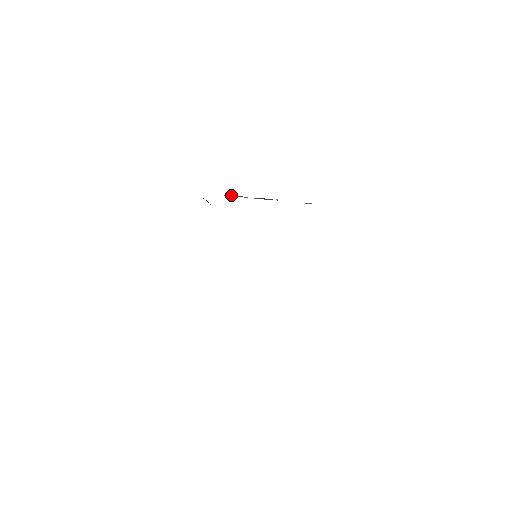
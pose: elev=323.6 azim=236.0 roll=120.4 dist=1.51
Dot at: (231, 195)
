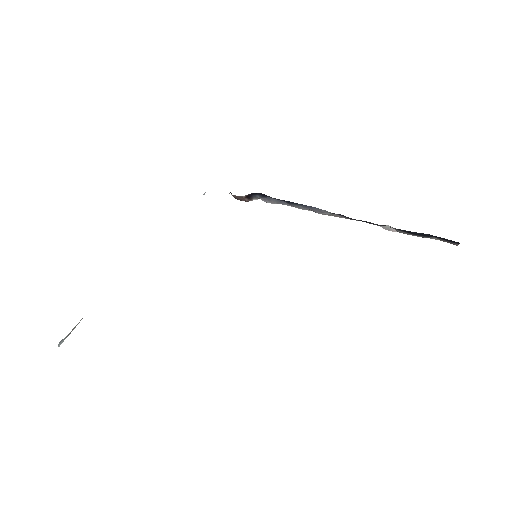
Dot at: (267, 197)
